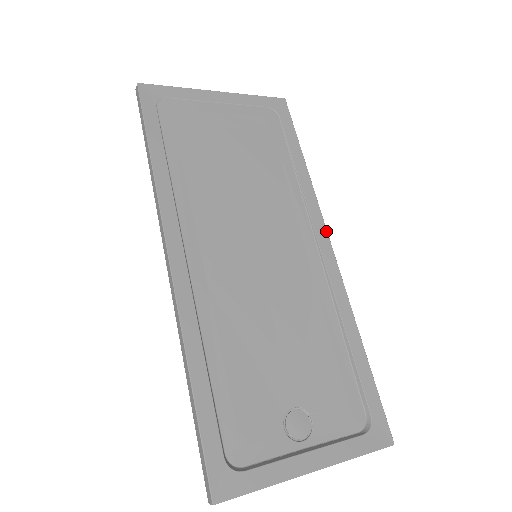
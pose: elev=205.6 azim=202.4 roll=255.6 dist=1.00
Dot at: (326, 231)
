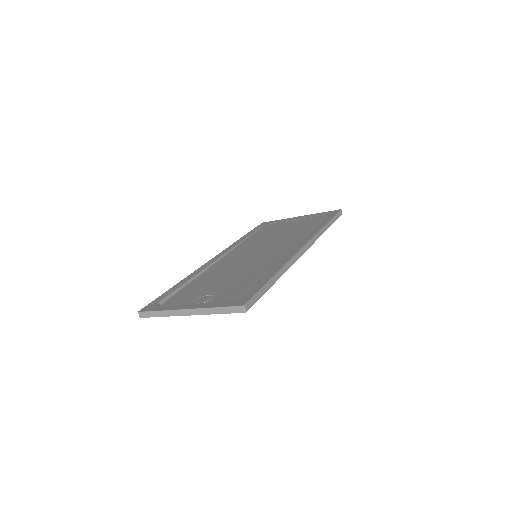
Dot at: (307, 242)
